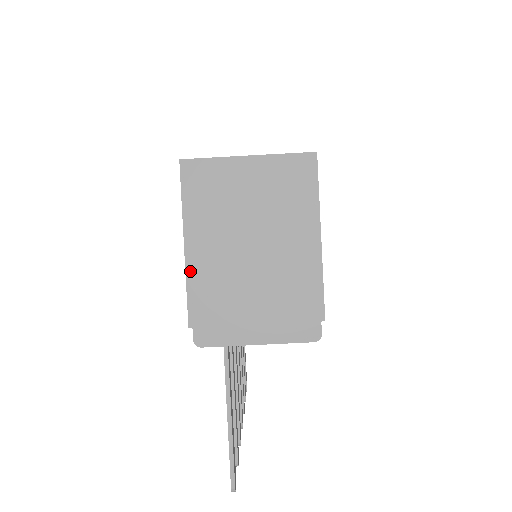
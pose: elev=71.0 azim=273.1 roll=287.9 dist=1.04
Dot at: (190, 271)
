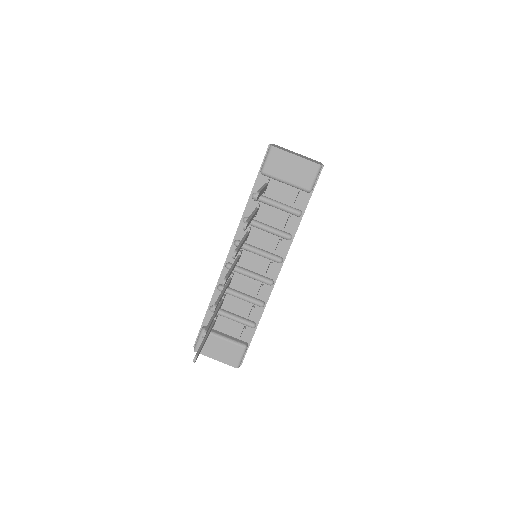
Dot at: occluded
